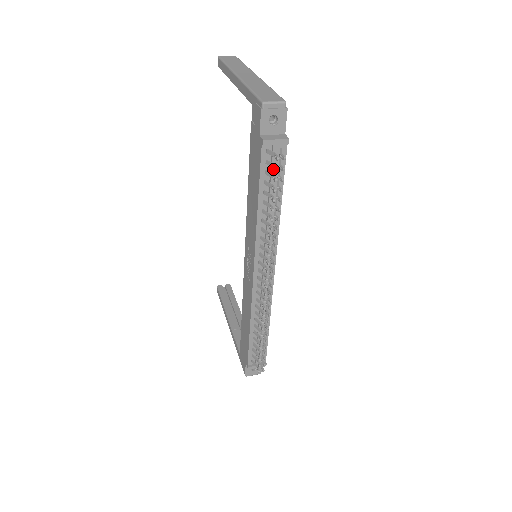
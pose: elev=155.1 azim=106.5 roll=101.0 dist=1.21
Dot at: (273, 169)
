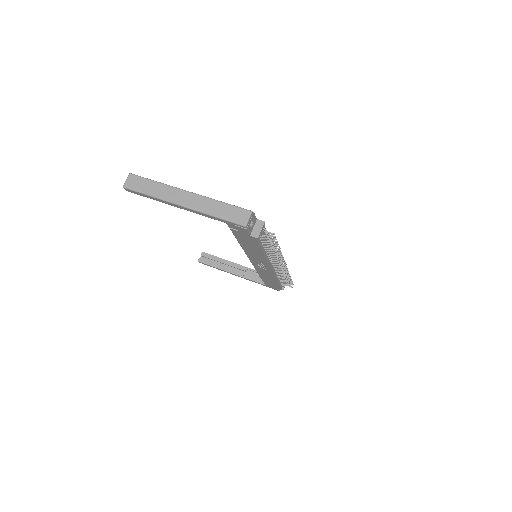
Dot at: occluded
